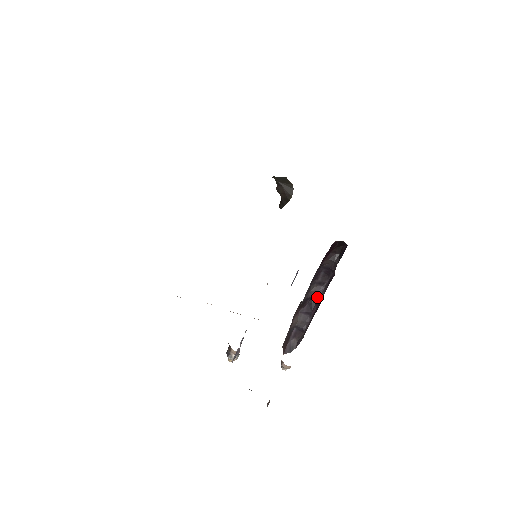
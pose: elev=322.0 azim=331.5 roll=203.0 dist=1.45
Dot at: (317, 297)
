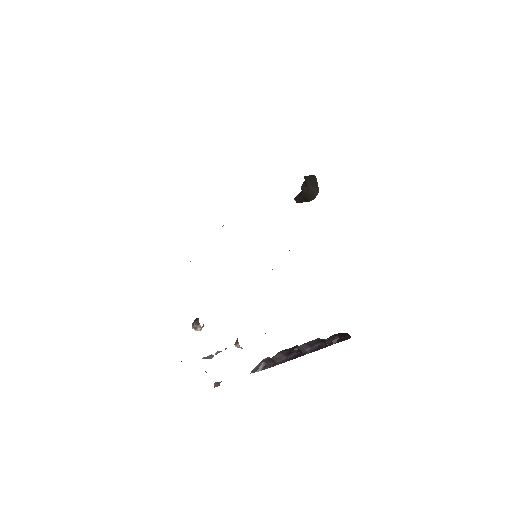
Dot at: (301, 350)
